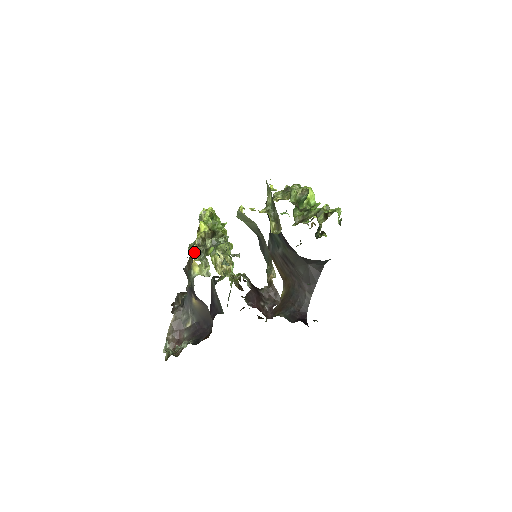
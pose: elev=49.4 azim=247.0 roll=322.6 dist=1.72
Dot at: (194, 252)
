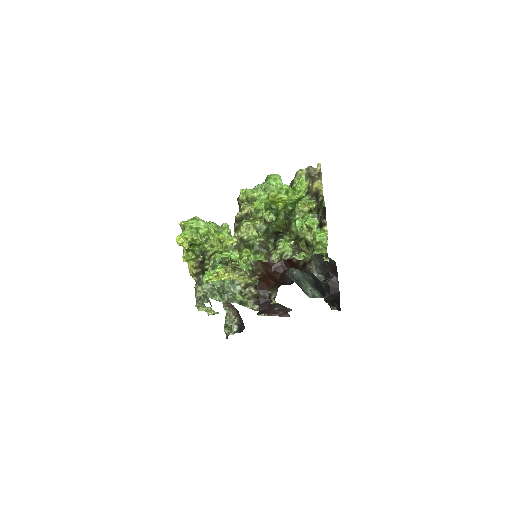
Dot at: (195, 297)
